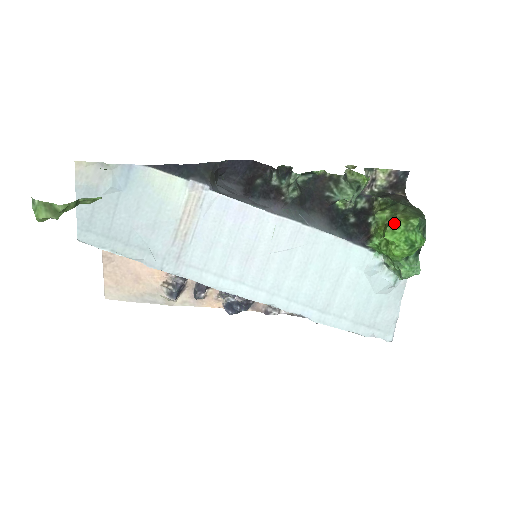
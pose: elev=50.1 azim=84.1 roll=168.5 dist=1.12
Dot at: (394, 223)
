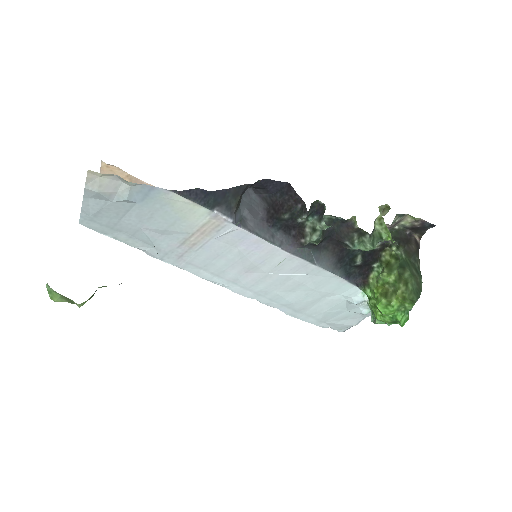
Dot at: (391, 300)
